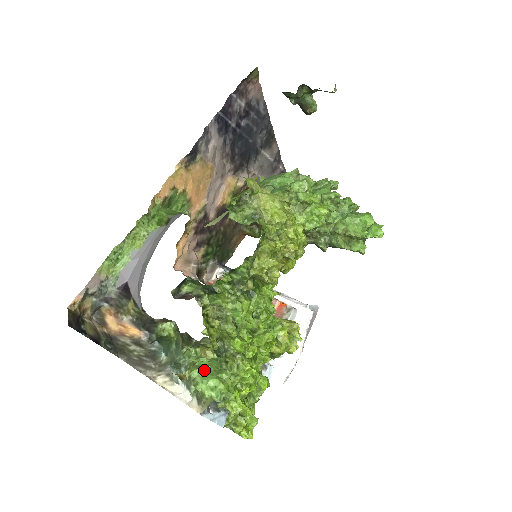
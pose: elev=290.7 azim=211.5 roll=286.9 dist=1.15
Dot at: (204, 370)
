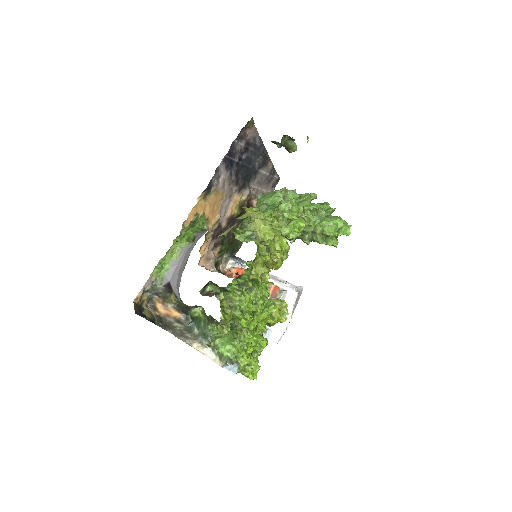
Dot at: (223, 339)
